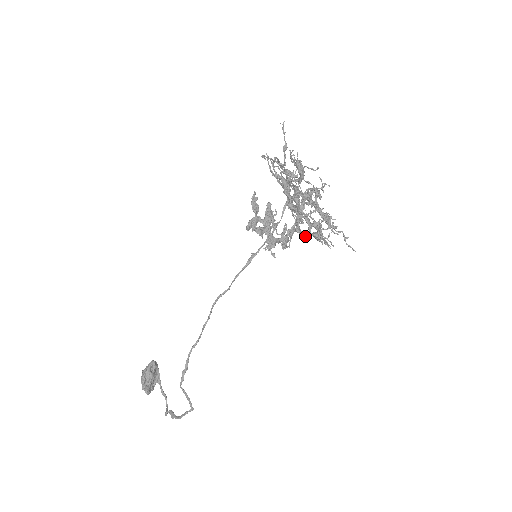
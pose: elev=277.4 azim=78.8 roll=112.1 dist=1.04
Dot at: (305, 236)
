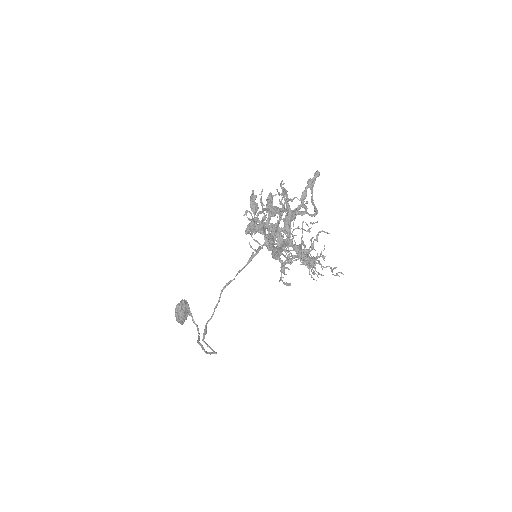
Dot at: (289, 285)
